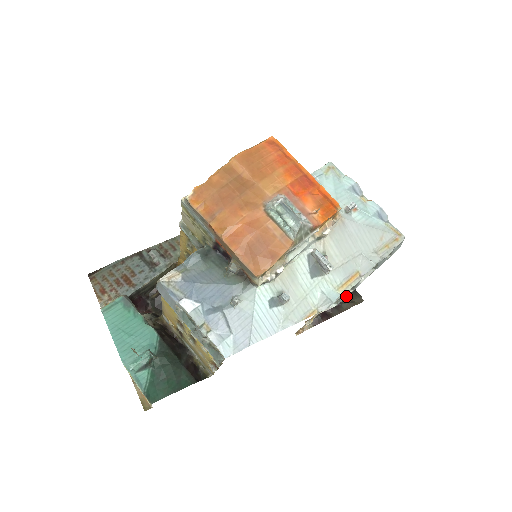
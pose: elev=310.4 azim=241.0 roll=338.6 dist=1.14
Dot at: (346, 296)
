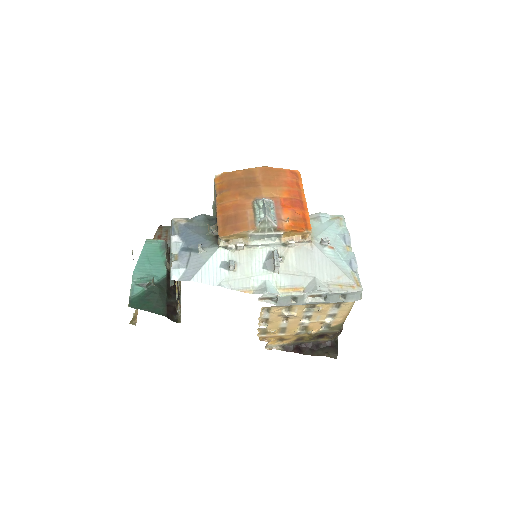
Dot at: (288, 304)
